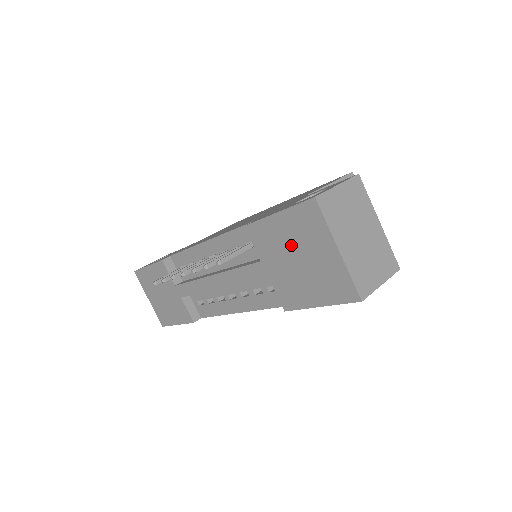
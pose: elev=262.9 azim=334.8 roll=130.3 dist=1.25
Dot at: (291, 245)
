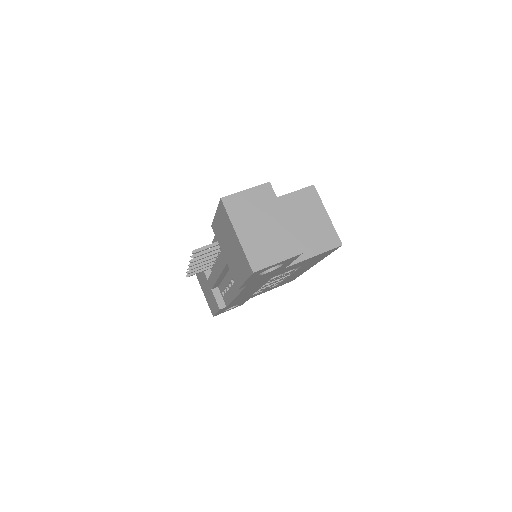
Dot at: (225, 236)
